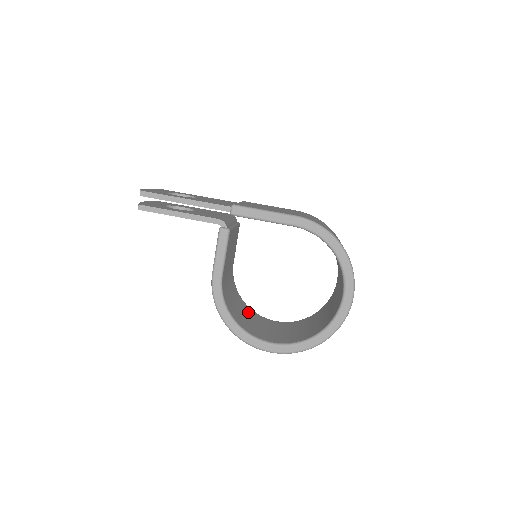
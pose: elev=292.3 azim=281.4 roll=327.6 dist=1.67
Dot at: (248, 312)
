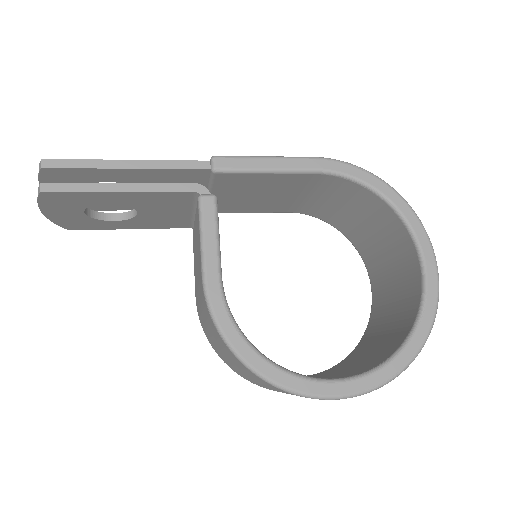
Dot at: occluded
